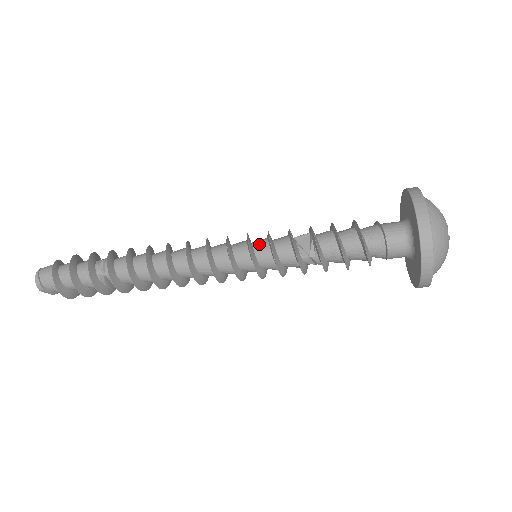
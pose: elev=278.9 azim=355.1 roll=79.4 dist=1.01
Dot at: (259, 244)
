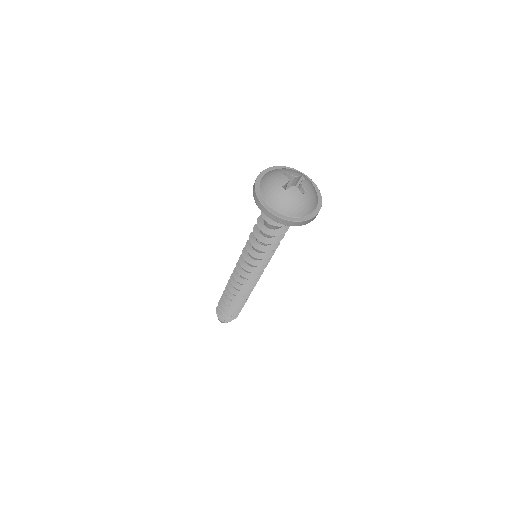
Dot at: occluded
